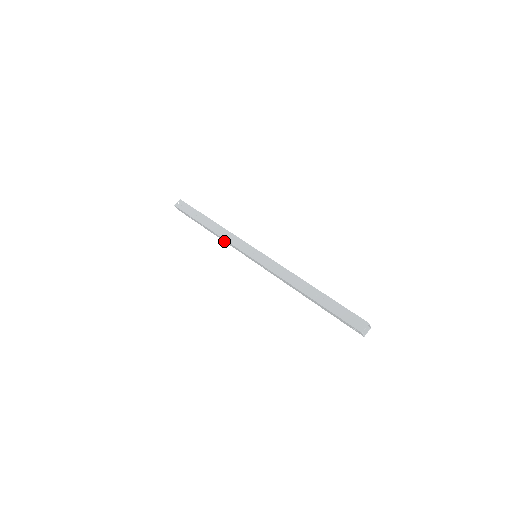
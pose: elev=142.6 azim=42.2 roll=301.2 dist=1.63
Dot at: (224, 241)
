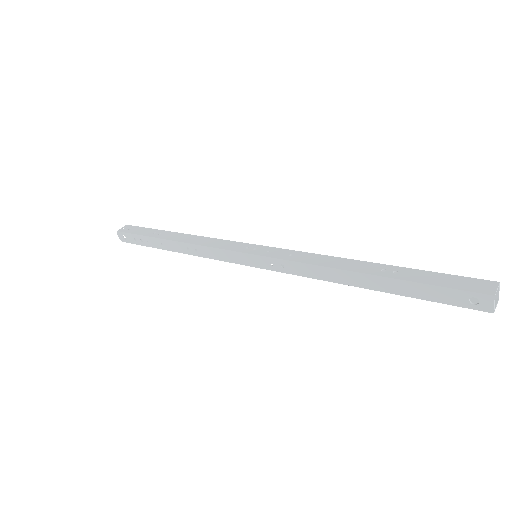
Dot at: occluded
